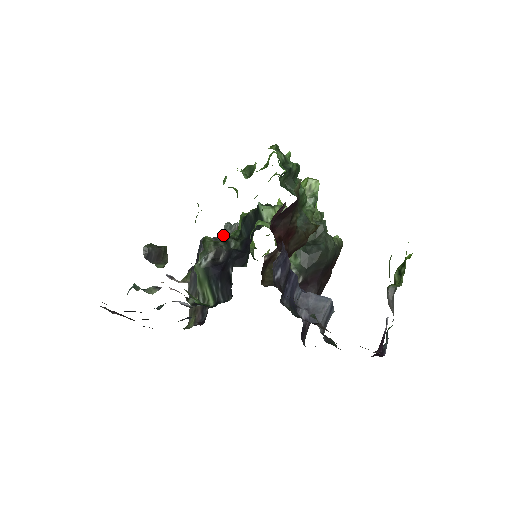
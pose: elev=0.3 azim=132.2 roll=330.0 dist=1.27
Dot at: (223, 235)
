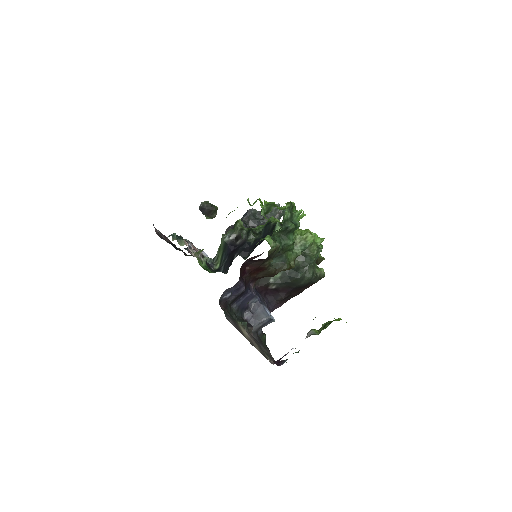
Dot at: occluded
